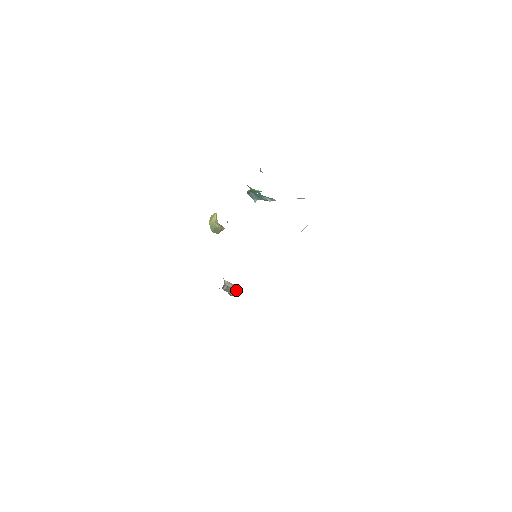
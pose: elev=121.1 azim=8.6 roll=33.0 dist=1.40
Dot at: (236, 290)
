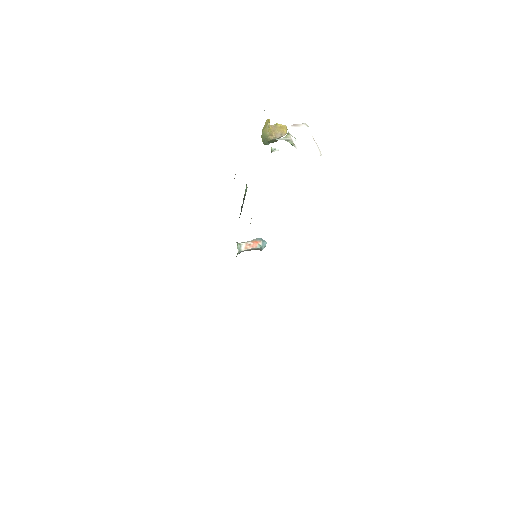
Dot at: (259, 248)
